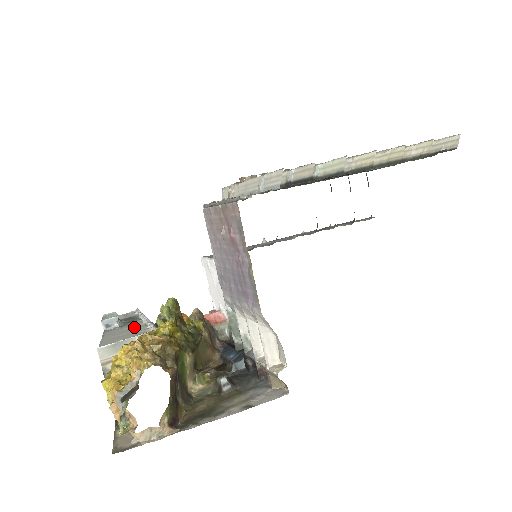
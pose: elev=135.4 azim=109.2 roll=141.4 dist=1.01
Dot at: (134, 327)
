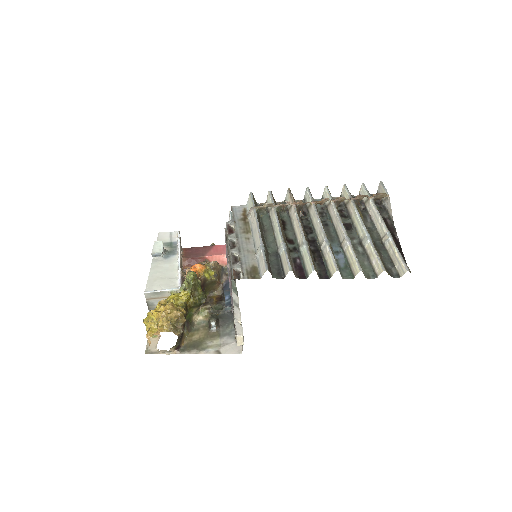
Dot at: (170, 267)
